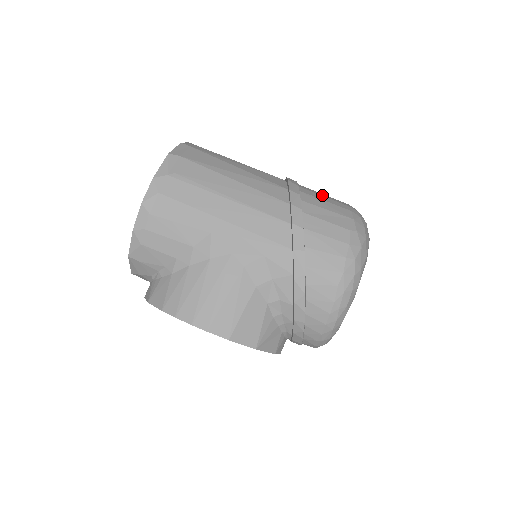
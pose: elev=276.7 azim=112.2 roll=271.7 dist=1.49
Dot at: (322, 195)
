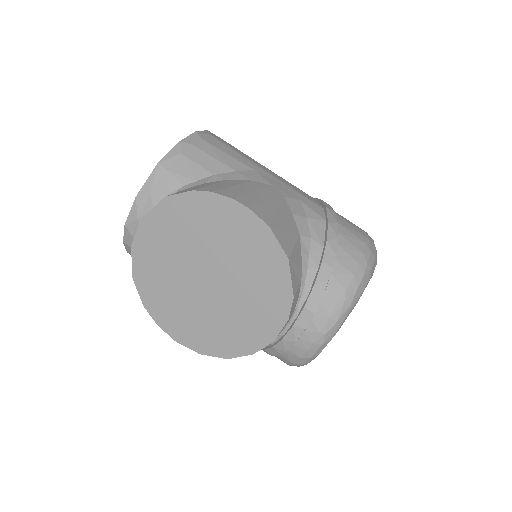
Dot at: occluded
